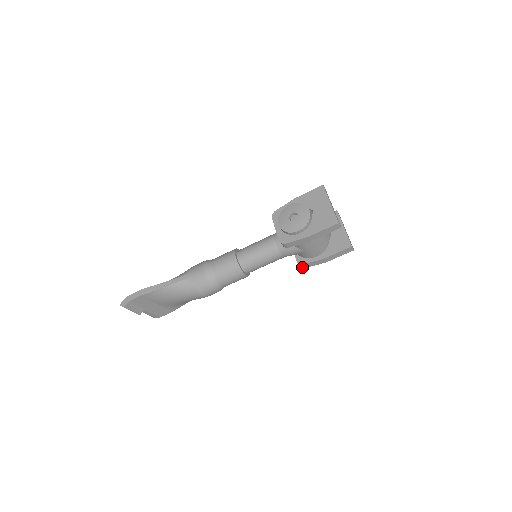
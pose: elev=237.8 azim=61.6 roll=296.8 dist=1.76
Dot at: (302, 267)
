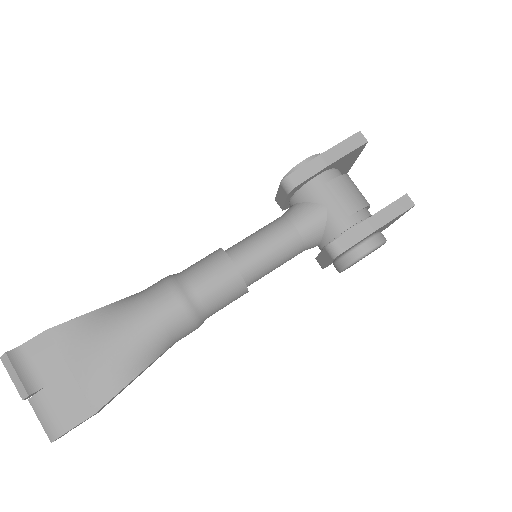
Dot at: (336, 254)
